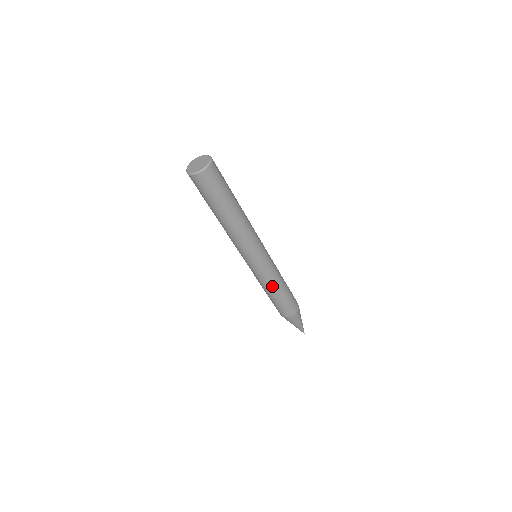
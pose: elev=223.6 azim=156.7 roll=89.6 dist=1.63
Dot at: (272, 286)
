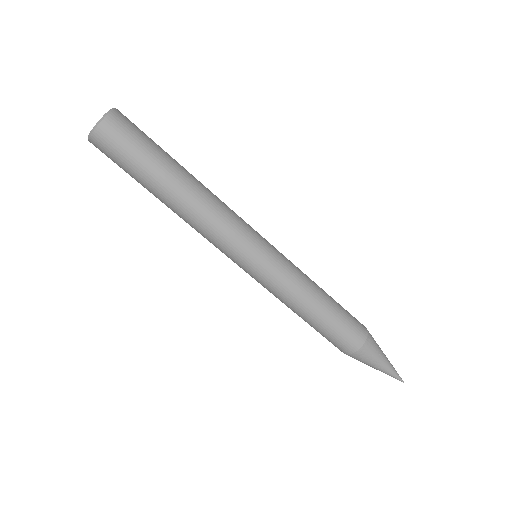
Dot at: (306, 290)
